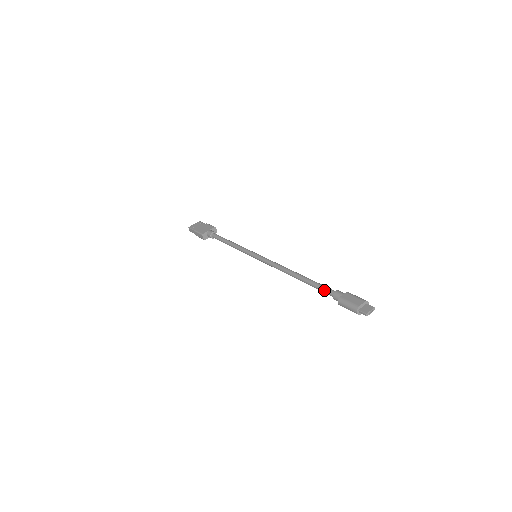
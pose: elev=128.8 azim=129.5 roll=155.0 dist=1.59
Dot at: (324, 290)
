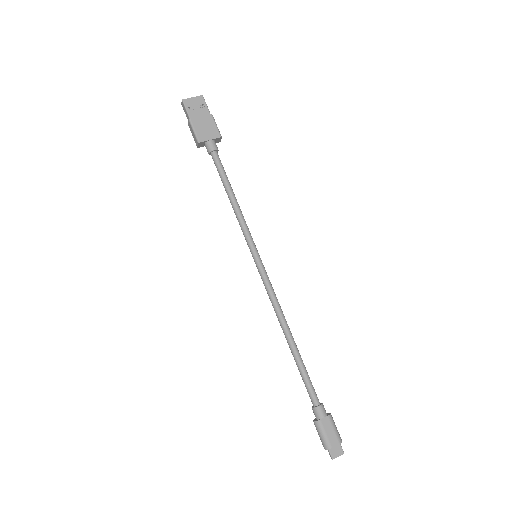
Dot at: (309, 391)
